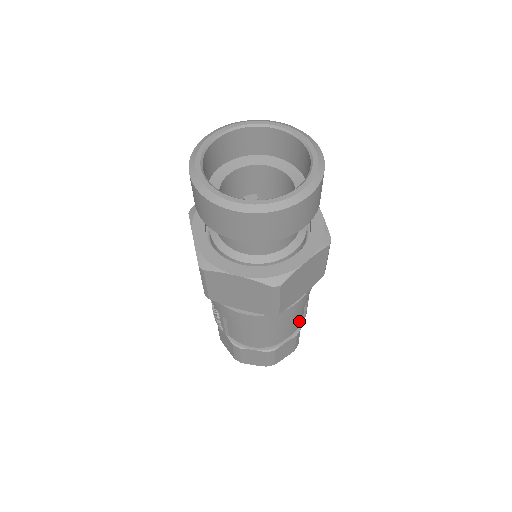
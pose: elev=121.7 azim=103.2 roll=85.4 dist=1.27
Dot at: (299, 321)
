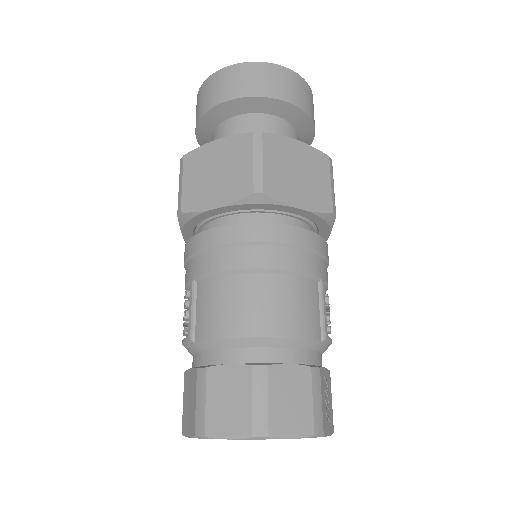
Dot at: (311, 321)
